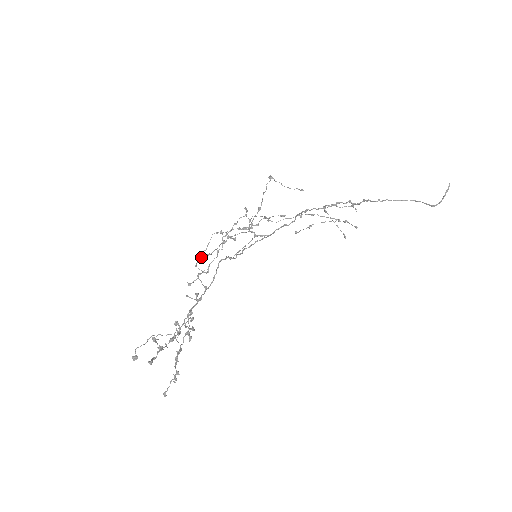
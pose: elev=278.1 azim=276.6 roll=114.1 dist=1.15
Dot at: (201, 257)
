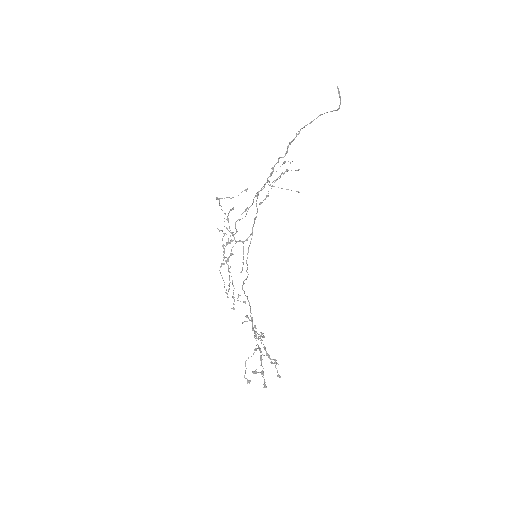
Dot at: (226, 290)
